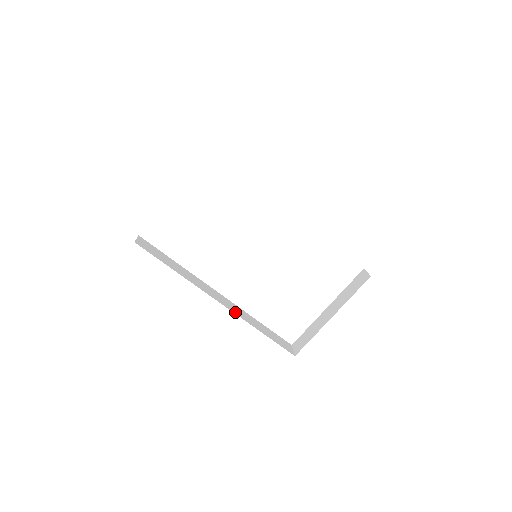
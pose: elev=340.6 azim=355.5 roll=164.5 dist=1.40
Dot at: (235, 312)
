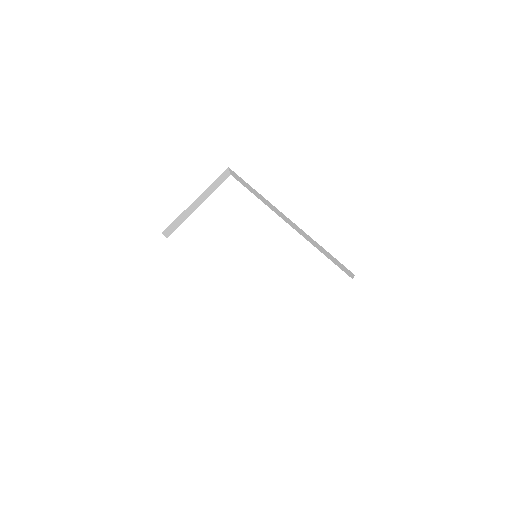
Dot at: occluded
